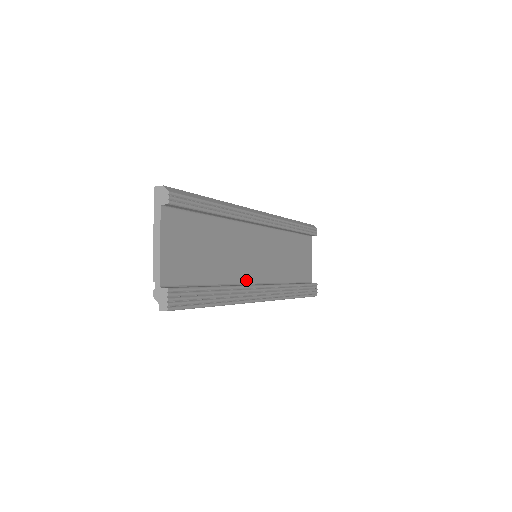
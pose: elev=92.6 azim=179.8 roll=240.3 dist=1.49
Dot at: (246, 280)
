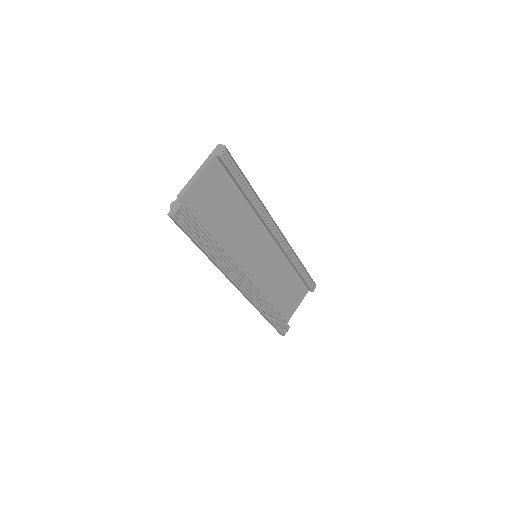
Dot at: (238, 263)
